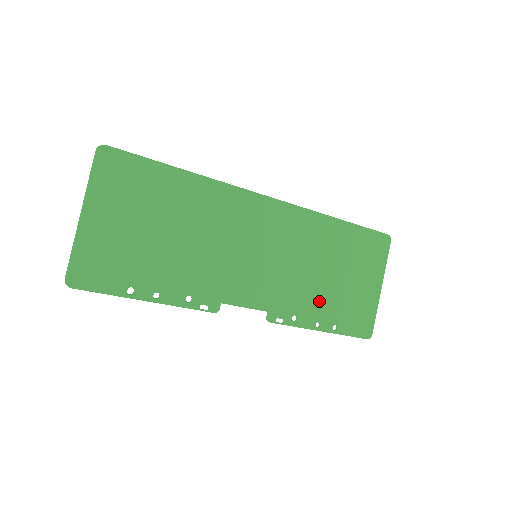
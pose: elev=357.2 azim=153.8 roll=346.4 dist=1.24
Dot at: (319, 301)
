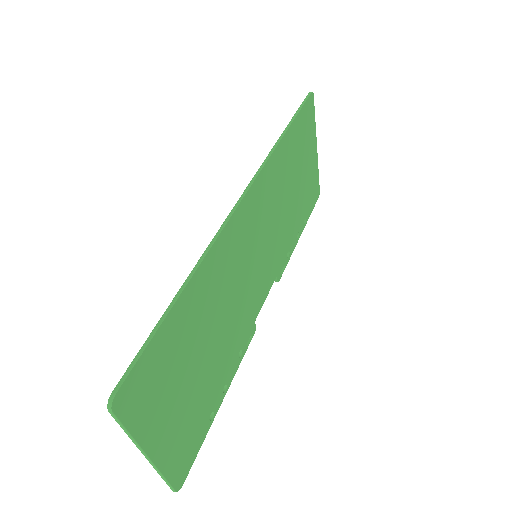
Dot at: (294, 219)
